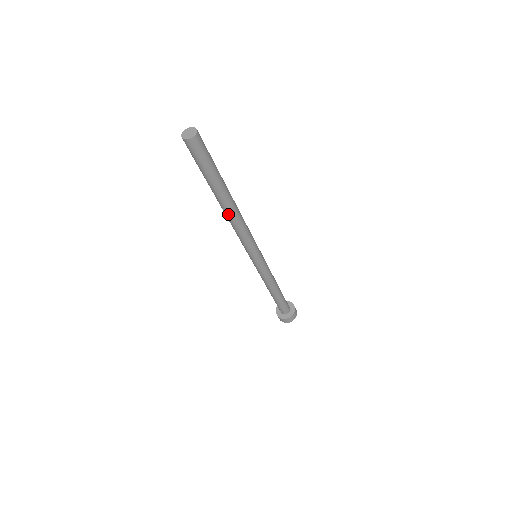
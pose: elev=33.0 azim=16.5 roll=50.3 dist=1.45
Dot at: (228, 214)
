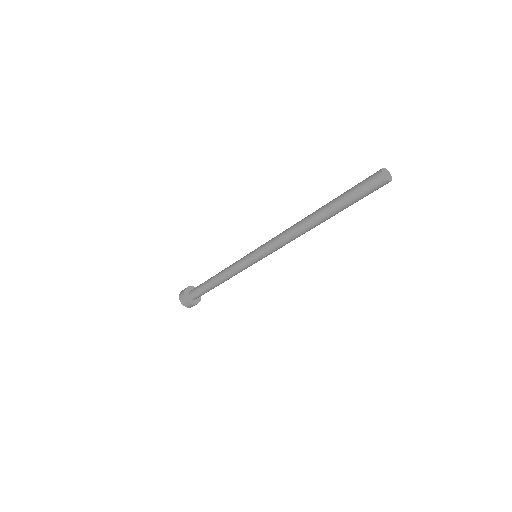
Dot at: (306, 226)
